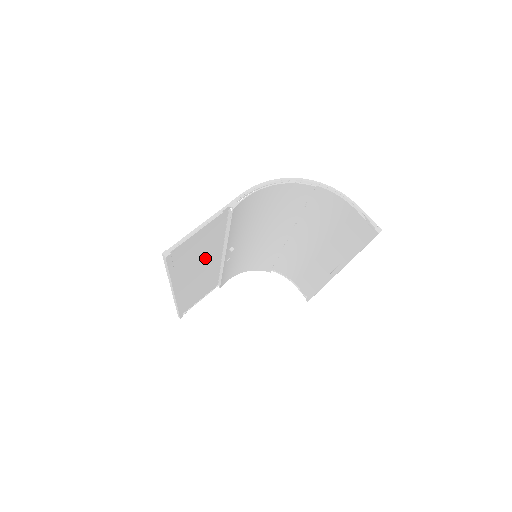
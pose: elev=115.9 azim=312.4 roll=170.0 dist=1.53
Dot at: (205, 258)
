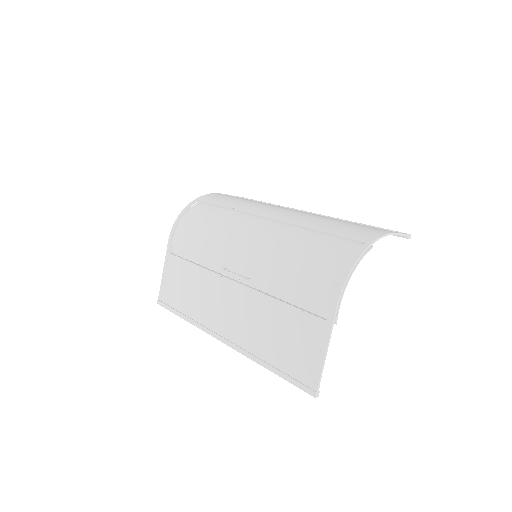
Dot at: (254, 315)
